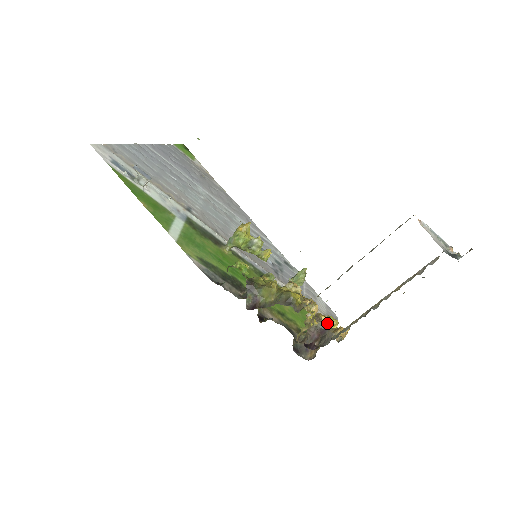
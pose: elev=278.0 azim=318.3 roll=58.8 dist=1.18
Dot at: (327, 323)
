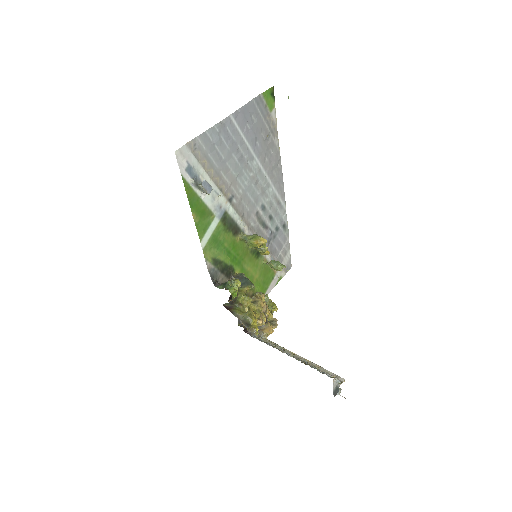
Dot at: occluded
